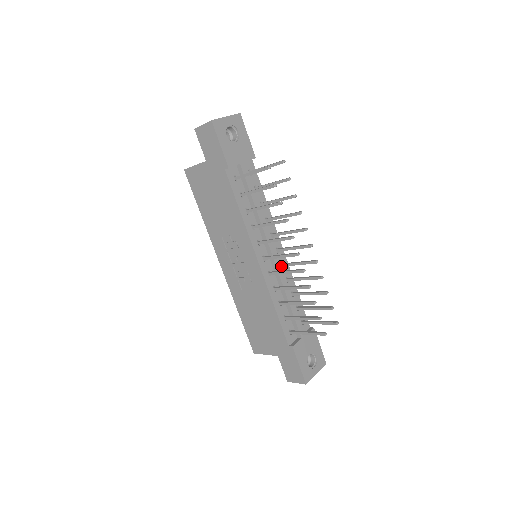
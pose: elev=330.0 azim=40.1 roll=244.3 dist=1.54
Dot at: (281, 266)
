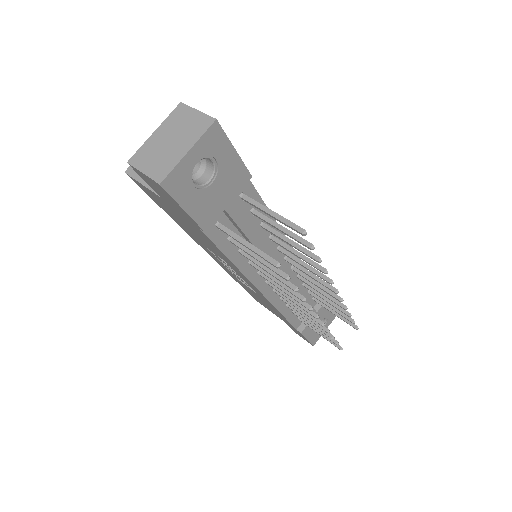
Dot at: (291, 278)
